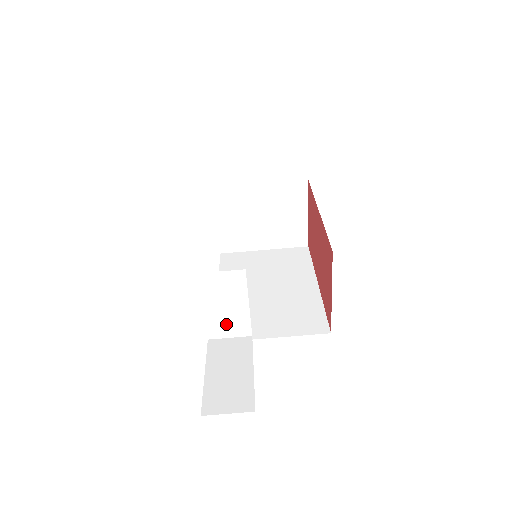
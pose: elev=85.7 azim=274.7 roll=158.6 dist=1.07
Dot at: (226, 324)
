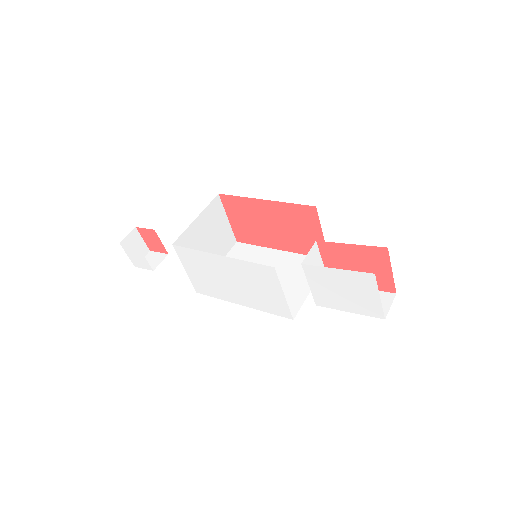
Dot at: occluded
